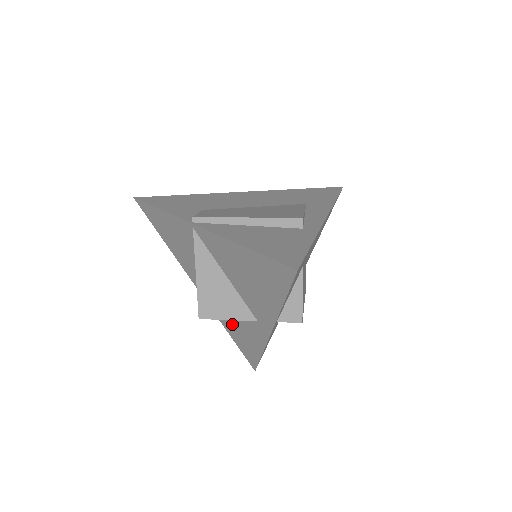
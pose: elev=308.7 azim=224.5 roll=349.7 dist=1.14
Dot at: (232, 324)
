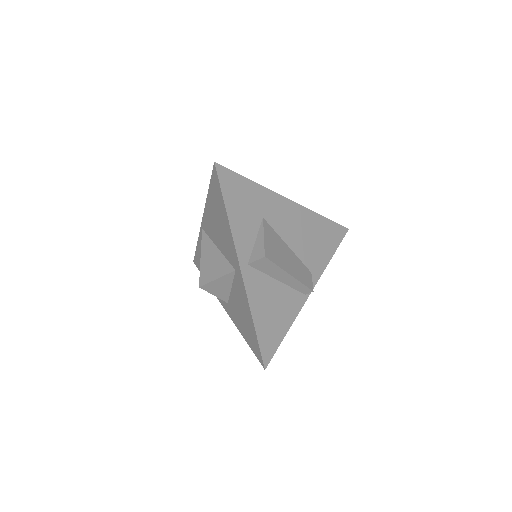
Dot at: (239, 315)
